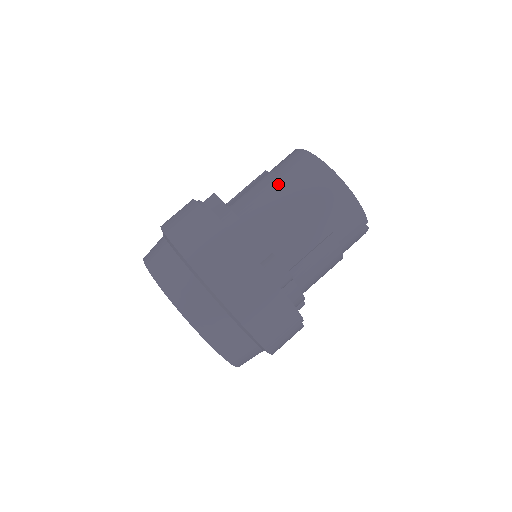
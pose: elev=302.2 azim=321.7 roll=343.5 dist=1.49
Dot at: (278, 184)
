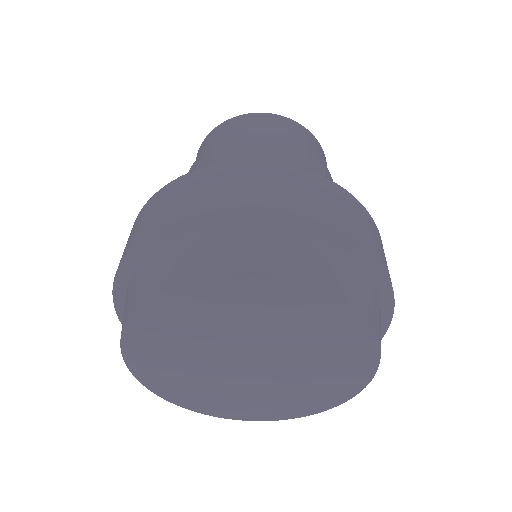
Dot at: (242, 139)
